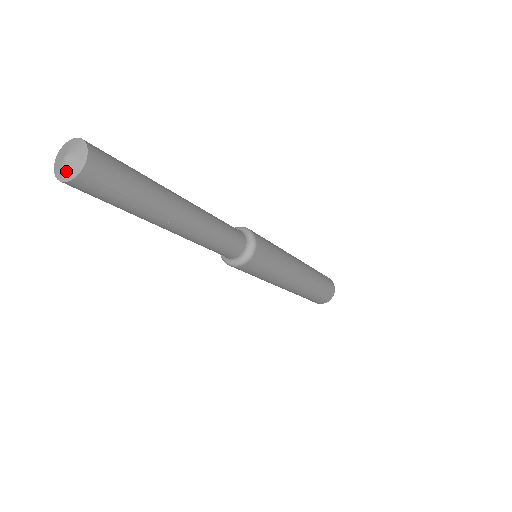
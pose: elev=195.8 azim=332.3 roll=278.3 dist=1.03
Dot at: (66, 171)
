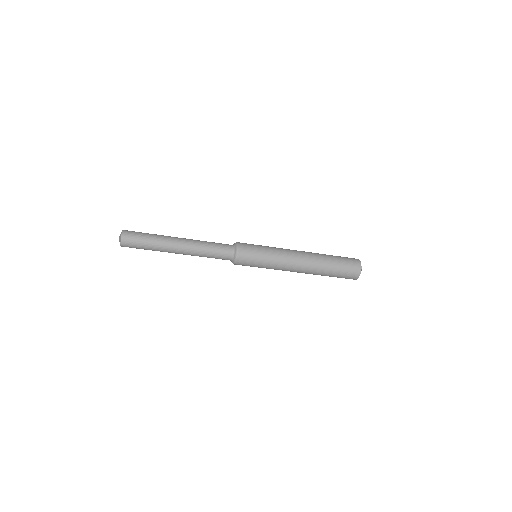
Dot at: (120, 240)
